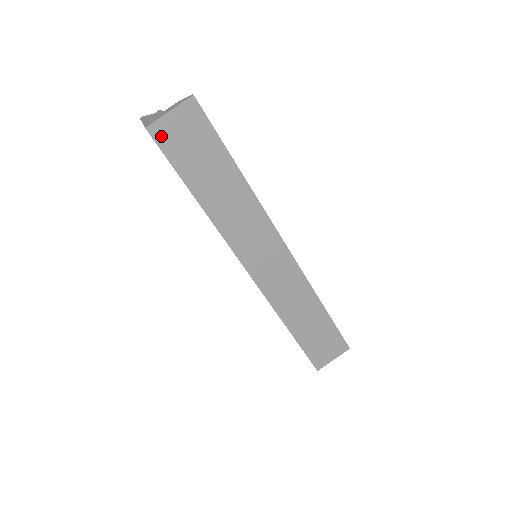
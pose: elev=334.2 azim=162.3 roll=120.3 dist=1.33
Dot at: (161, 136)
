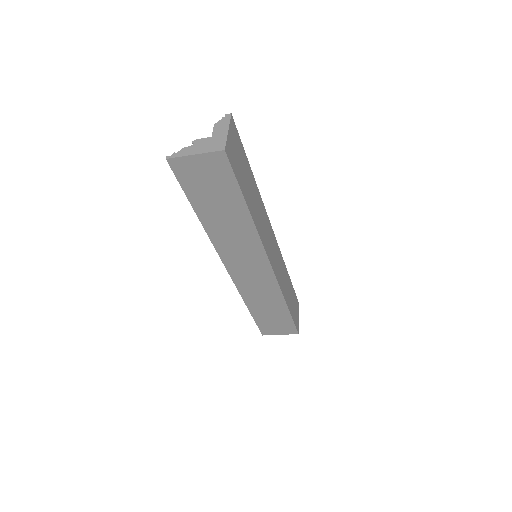
Dot at: (230, 156)
